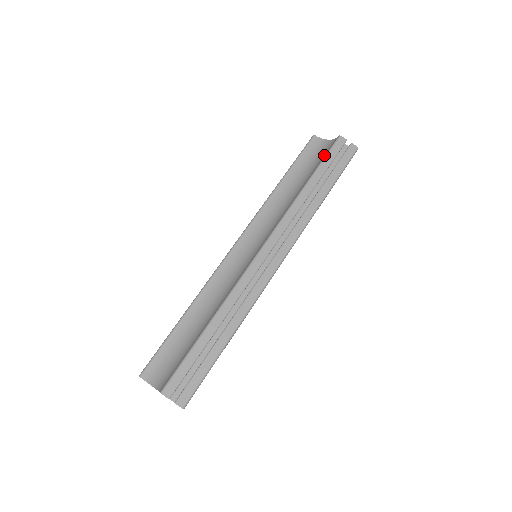
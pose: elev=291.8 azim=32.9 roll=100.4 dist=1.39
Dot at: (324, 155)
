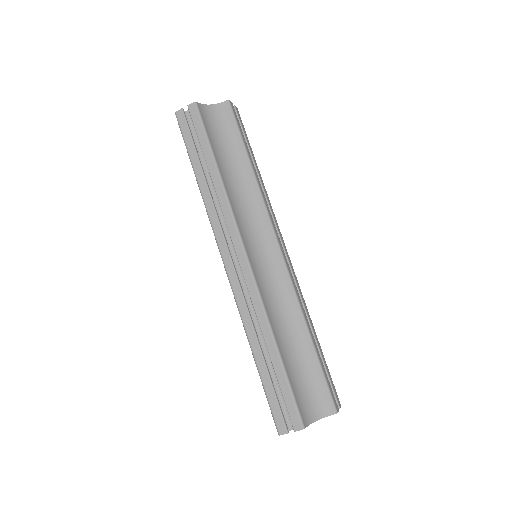
Dot at: (231, 126)
